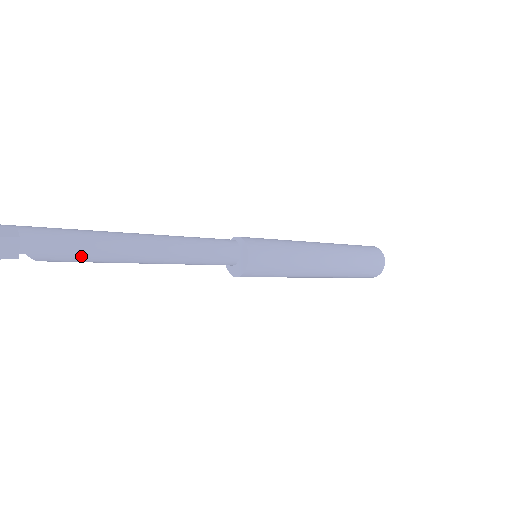
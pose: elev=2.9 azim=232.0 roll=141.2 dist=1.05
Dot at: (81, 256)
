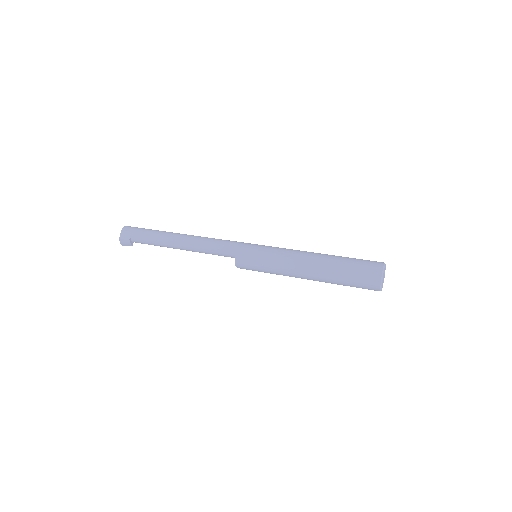
Dot at: occluded
